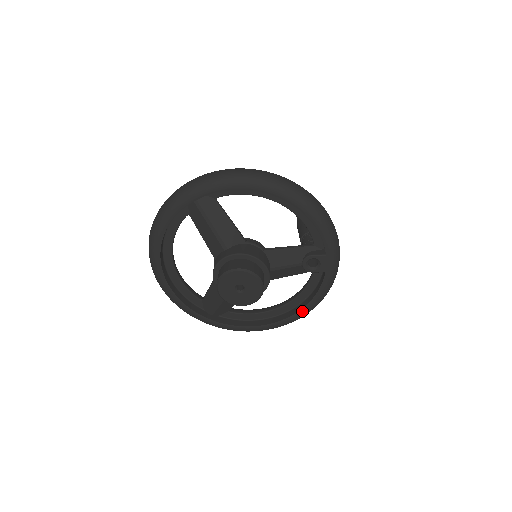
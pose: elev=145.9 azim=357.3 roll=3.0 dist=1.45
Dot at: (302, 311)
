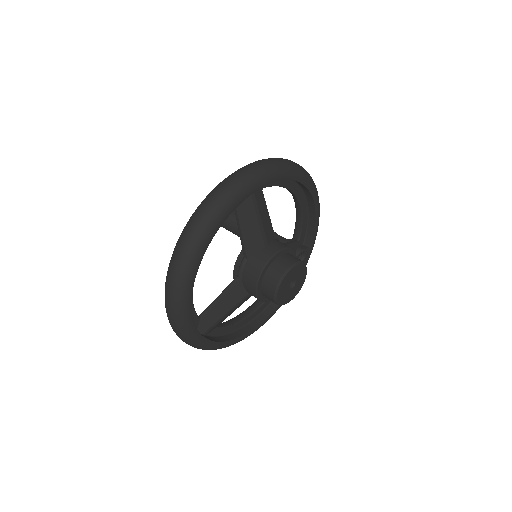
Dot at: (276, 310)
